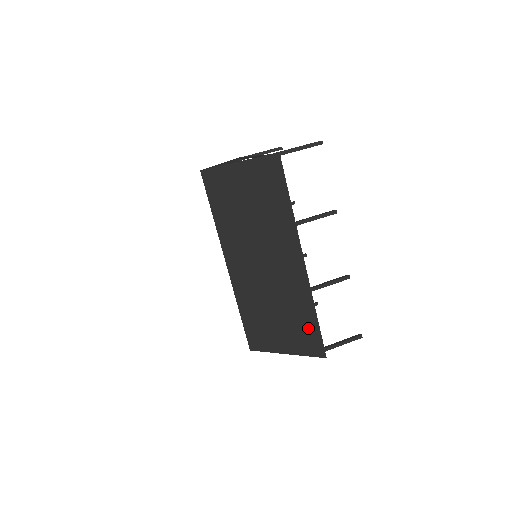
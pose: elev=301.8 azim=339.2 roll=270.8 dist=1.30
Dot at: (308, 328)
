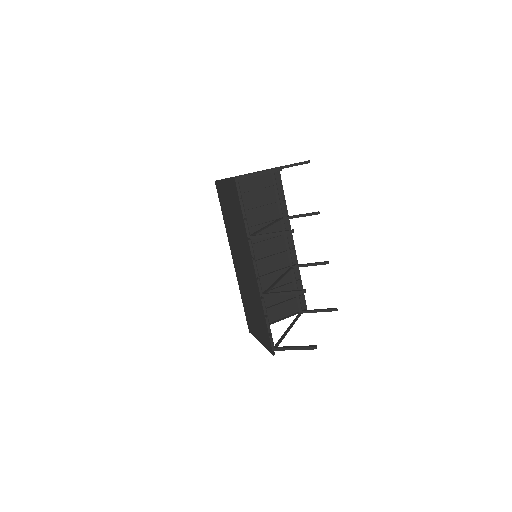
Dot at: (264, 326)
